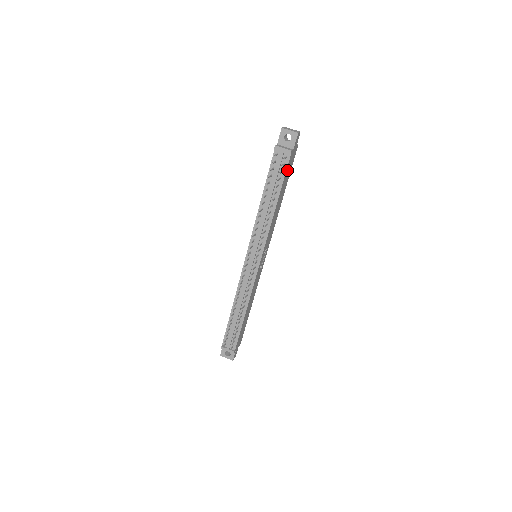
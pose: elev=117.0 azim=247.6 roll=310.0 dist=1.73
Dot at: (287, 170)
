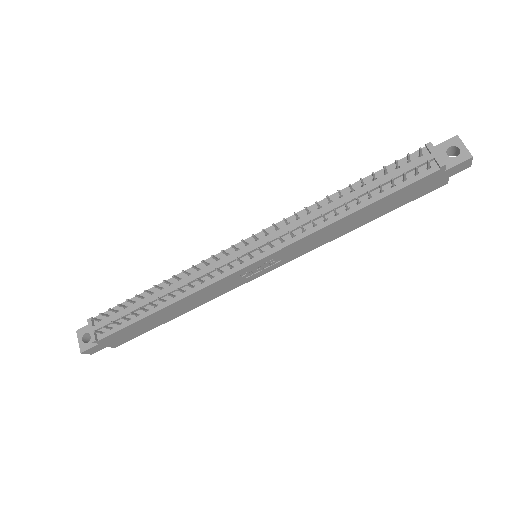
Dot at: (410, 187)
